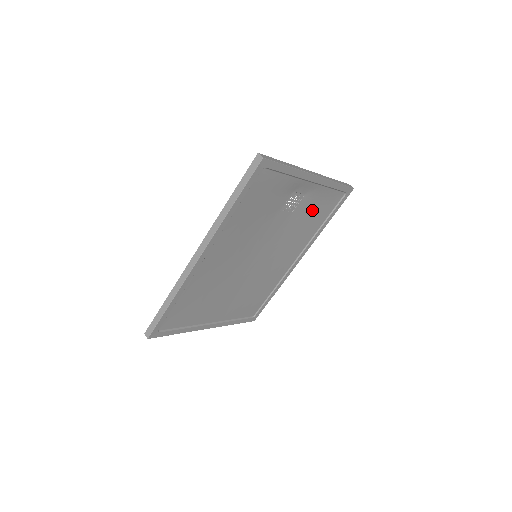
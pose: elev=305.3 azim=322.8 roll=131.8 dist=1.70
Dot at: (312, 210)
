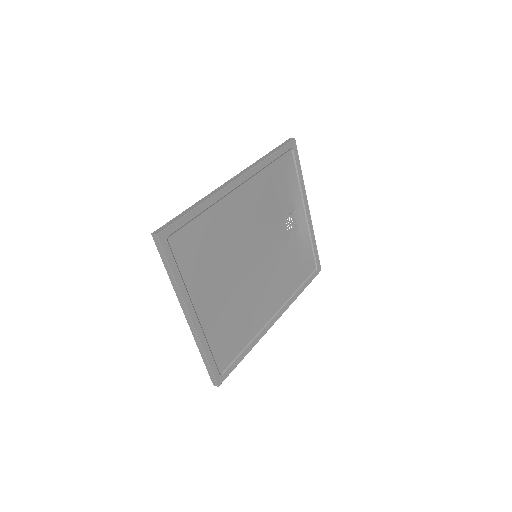
Dot at: (297, 256)
